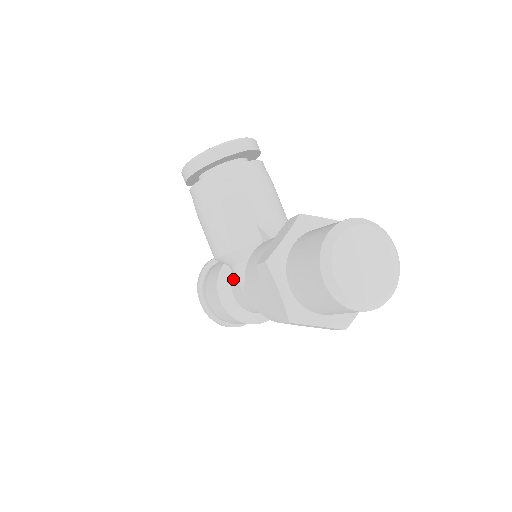
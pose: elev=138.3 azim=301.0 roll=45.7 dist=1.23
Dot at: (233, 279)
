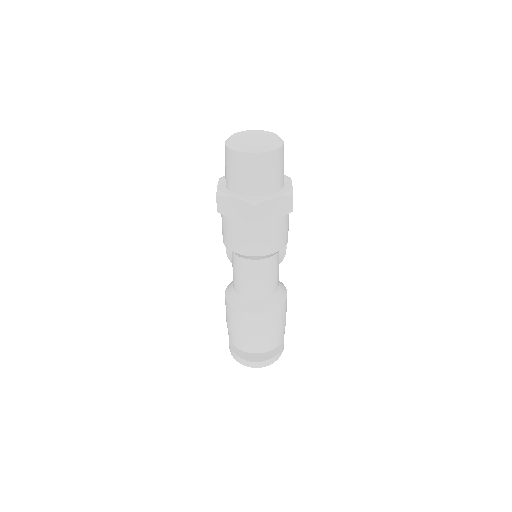
Dot at: occluded
